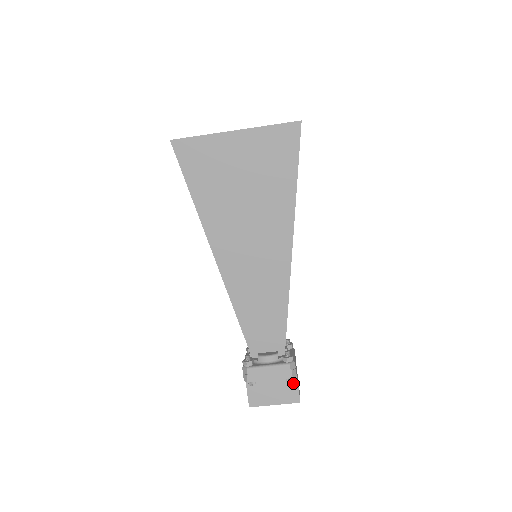
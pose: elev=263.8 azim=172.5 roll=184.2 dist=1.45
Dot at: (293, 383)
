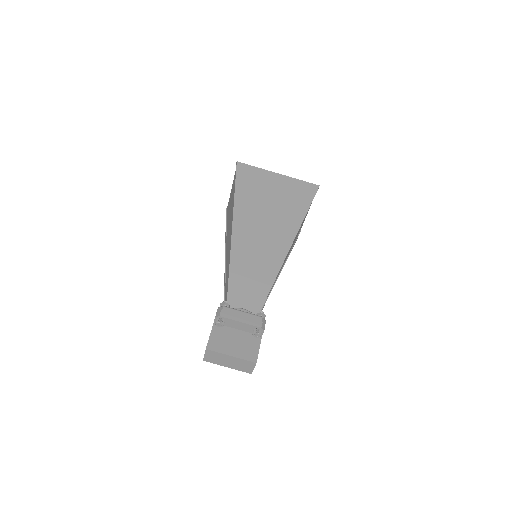
Dot at: (256, 344)
